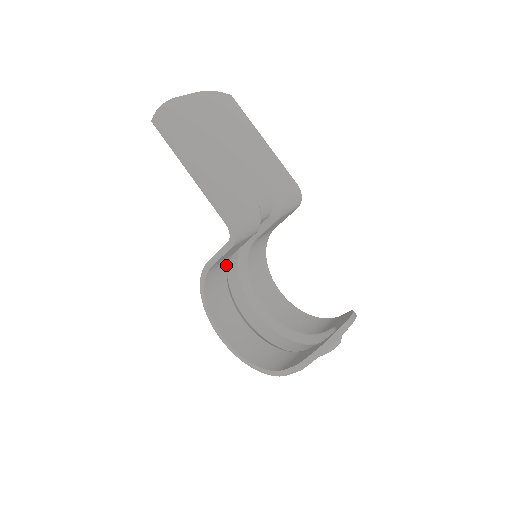
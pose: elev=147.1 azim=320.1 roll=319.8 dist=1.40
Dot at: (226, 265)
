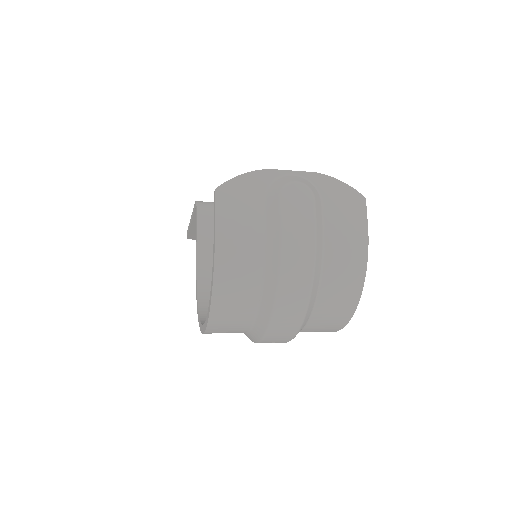
Dot at: occluded
